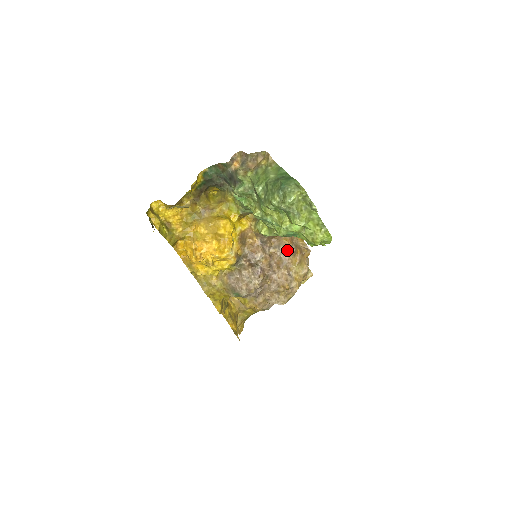
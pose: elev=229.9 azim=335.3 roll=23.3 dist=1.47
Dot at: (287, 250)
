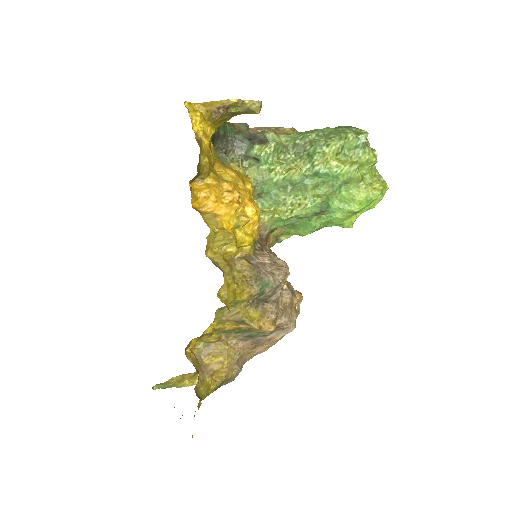
Dot at: occluded
